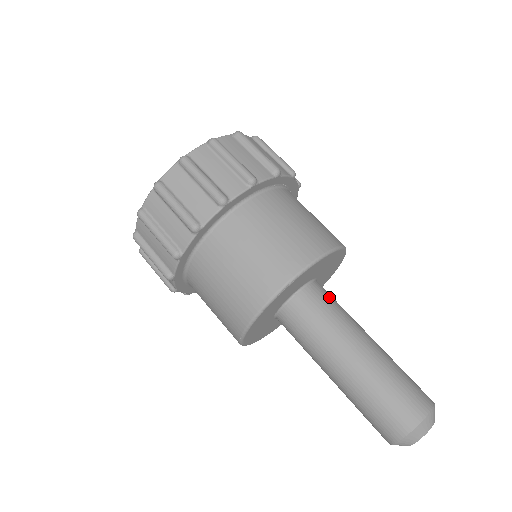
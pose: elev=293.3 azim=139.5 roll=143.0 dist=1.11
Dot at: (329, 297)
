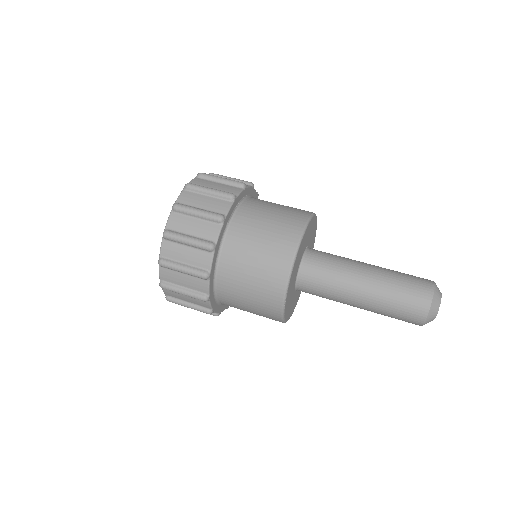
Dot at: (321, 262)
